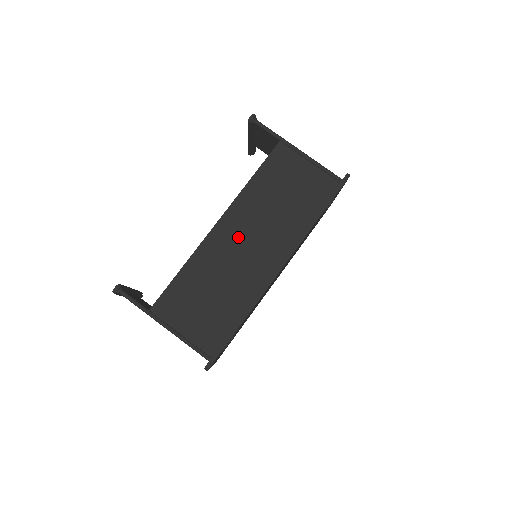
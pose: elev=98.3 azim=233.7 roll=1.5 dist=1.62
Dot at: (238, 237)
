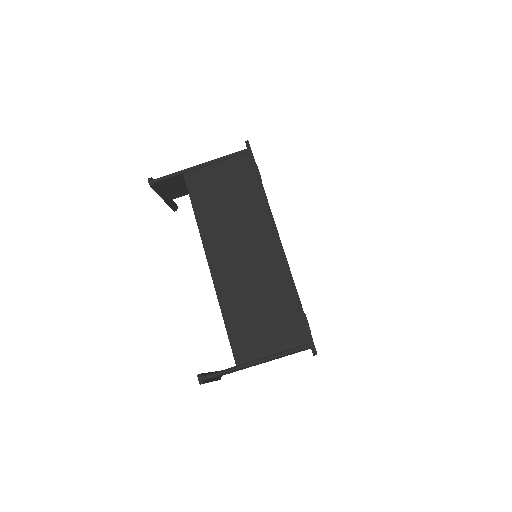
Dot at: (231, 256)
